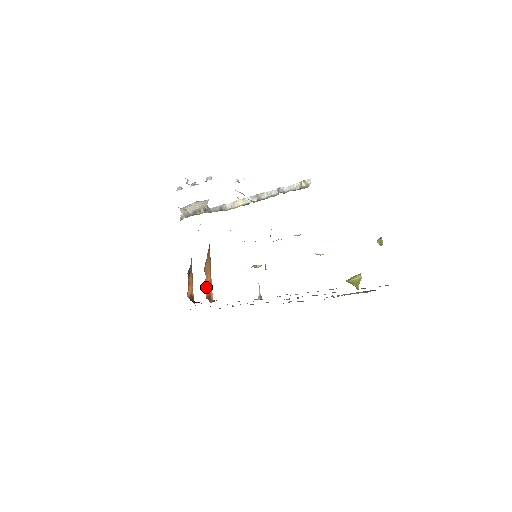
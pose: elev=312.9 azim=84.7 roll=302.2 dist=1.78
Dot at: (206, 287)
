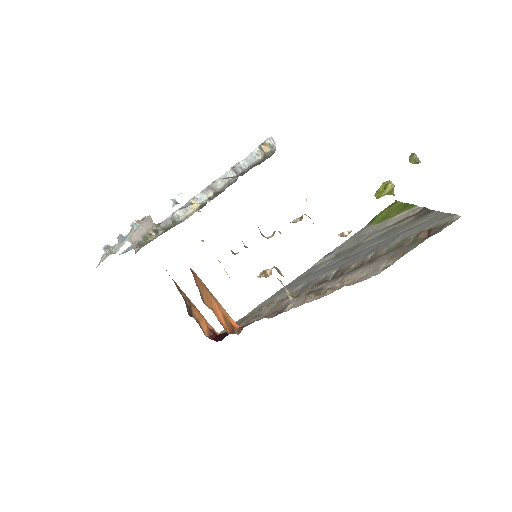
Dot at: (221, 320)
